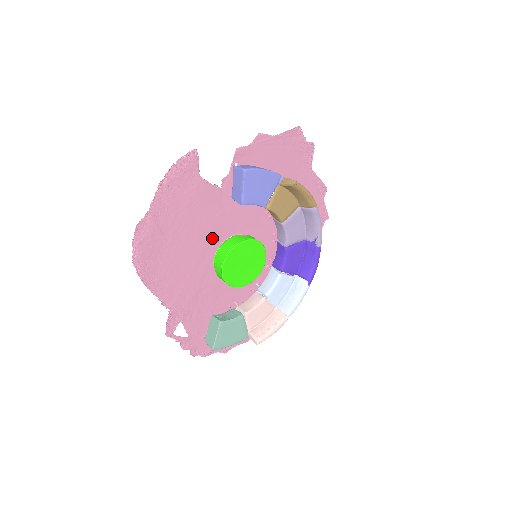
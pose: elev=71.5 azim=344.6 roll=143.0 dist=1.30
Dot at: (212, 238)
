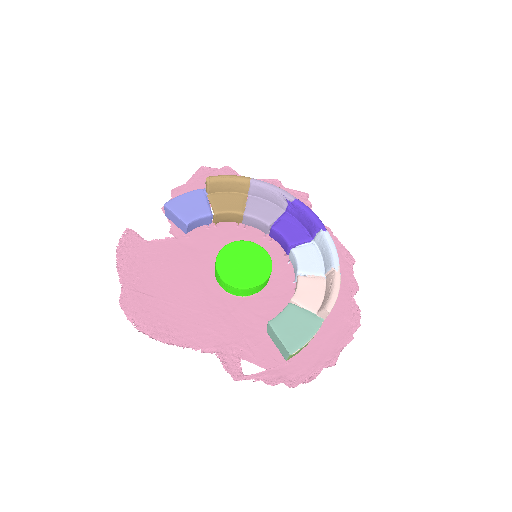
Dot at: (202, 273)
